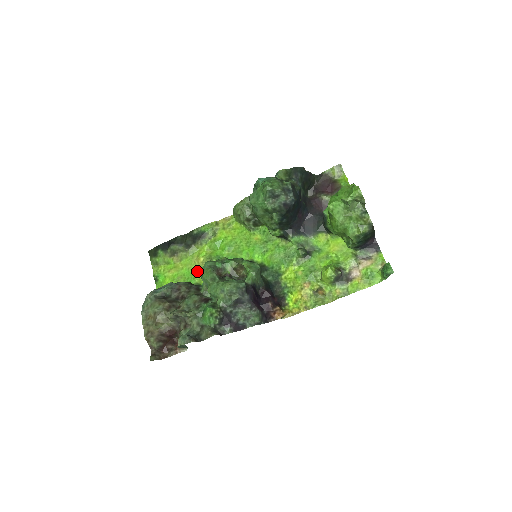
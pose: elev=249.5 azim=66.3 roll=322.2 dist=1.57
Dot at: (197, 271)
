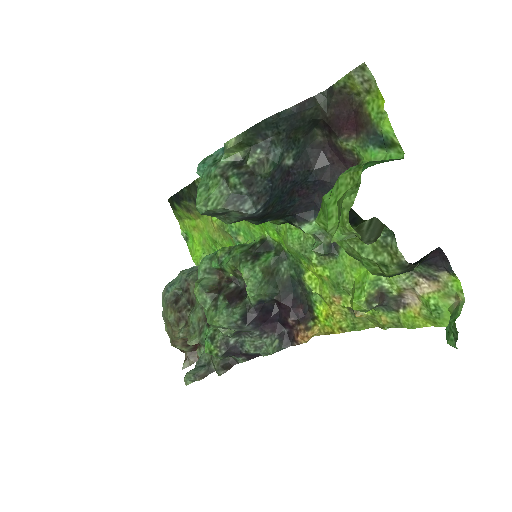
Dot at: (216, 239)
